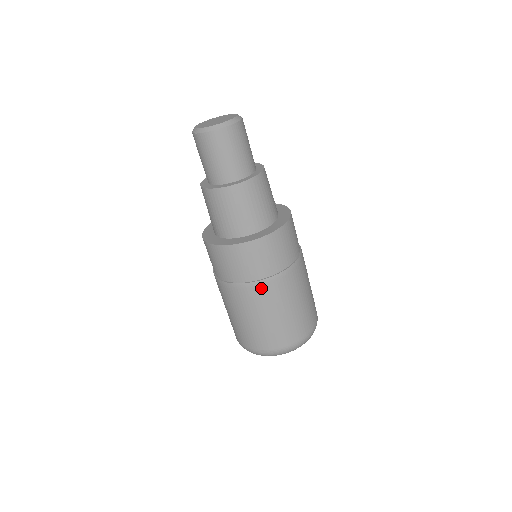
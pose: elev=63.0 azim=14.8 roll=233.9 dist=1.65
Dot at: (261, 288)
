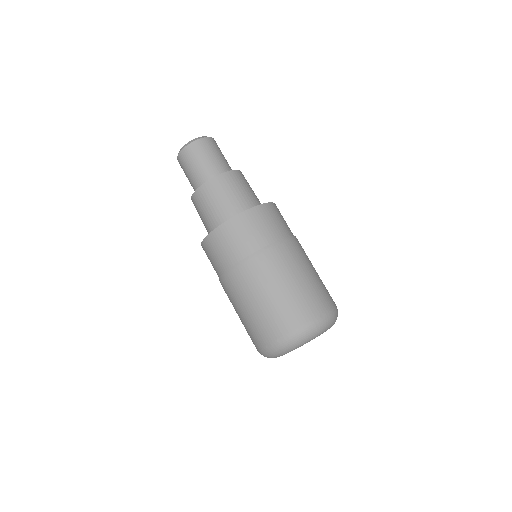
Dot at: (294, 243)
